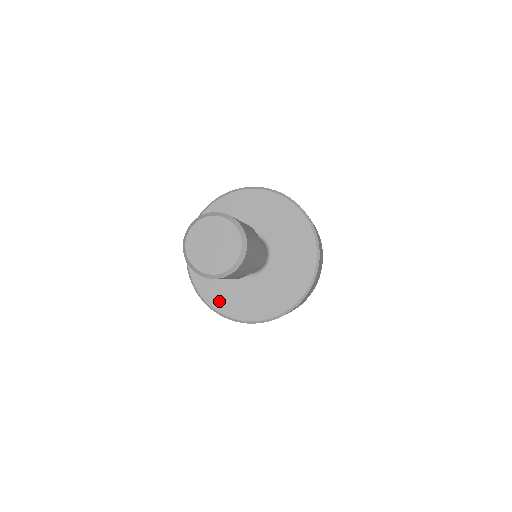
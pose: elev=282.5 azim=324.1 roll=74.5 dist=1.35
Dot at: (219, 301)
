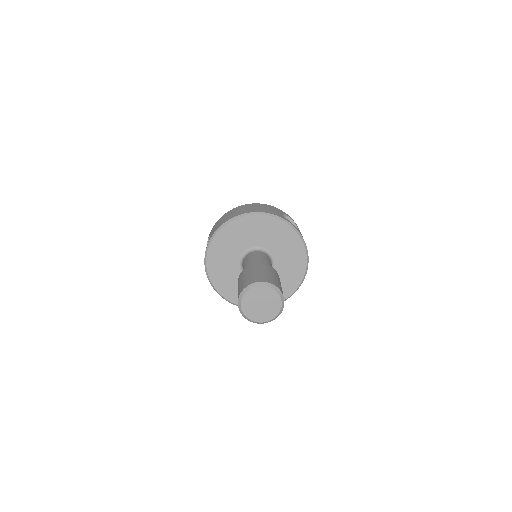
Dot at: occluded
